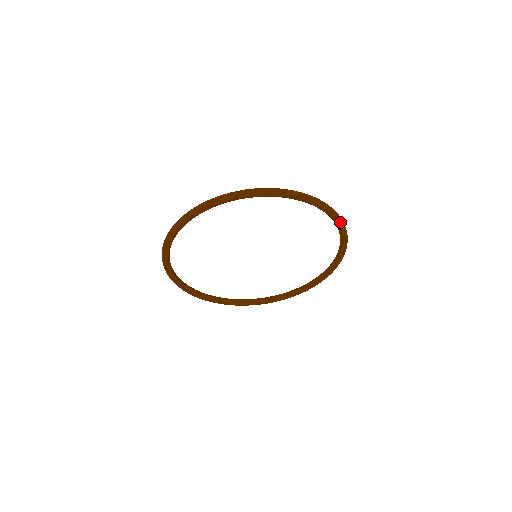
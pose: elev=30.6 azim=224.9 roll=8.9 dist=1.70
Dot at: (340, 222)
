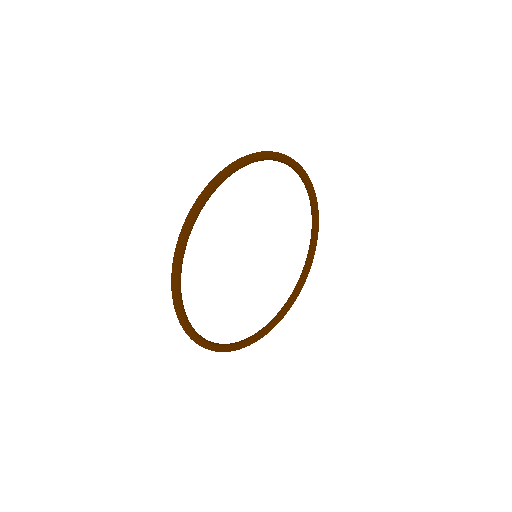
Dot at: (304, 171)
